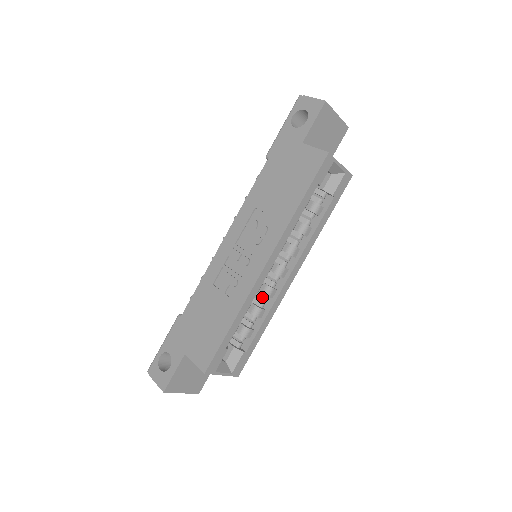
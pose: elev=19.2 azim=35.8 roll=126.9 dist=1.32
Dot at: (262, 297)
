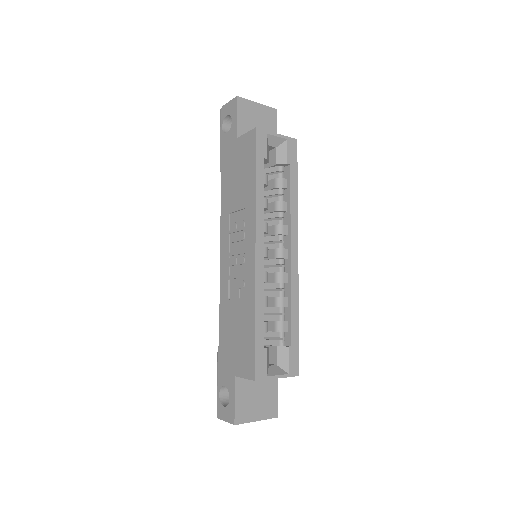
Dot at: (277, 286)
